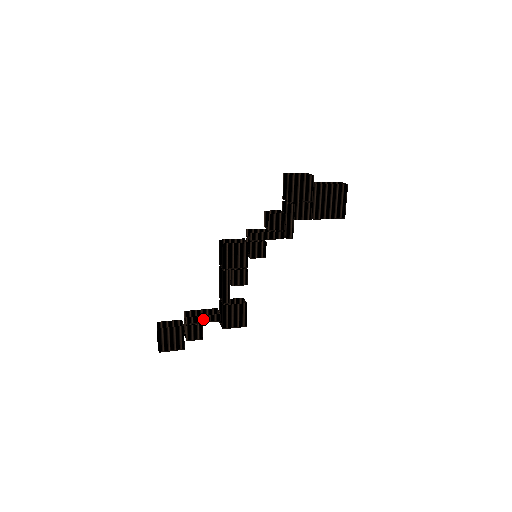
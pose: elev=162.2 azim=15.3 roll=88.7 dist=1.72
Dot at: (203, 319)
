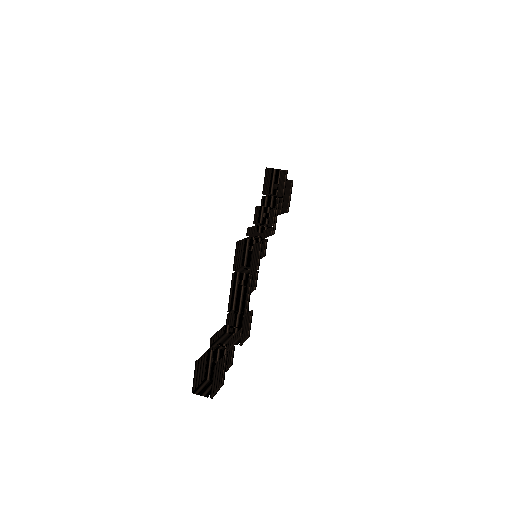
Dot at: (234, 339)
